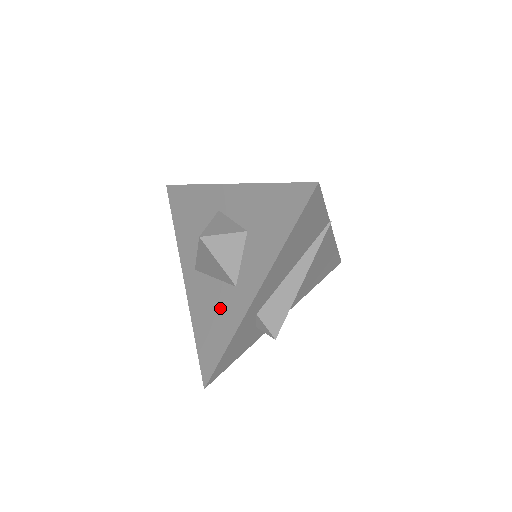
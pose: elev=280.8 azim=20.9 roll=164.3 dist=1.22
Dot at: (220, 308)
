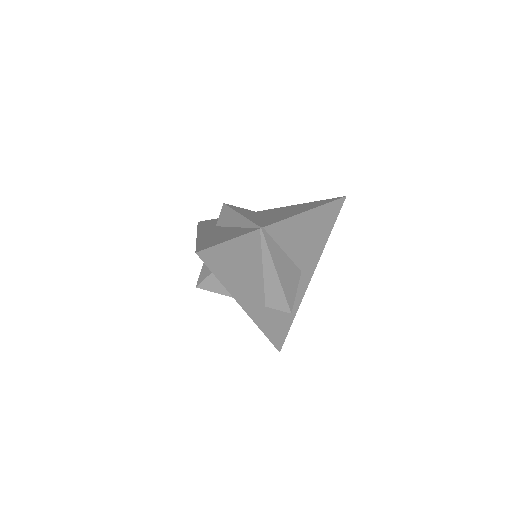
Dot at: occluded
